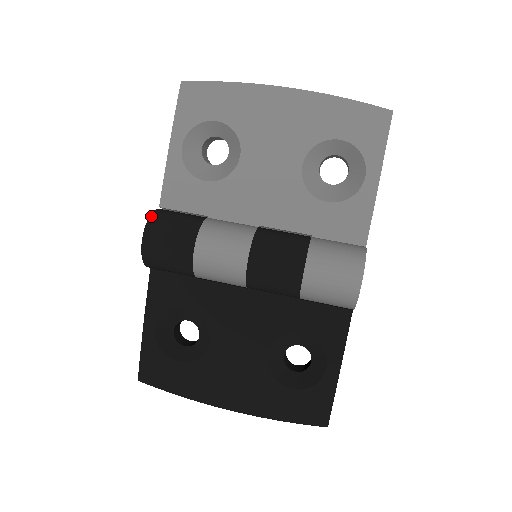
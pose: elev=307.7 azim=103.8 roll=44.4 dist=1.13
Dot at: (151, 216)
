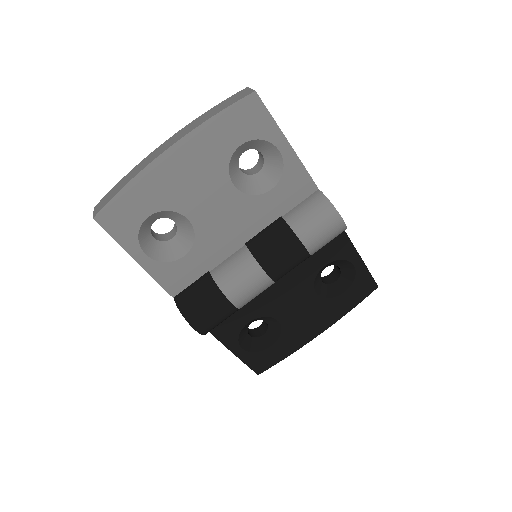
Dot at: (181, 312)
